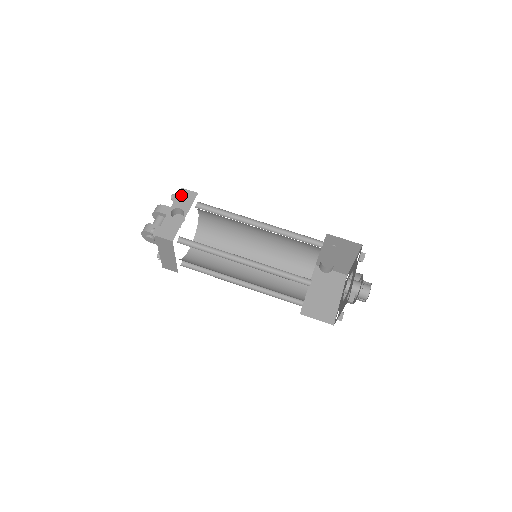
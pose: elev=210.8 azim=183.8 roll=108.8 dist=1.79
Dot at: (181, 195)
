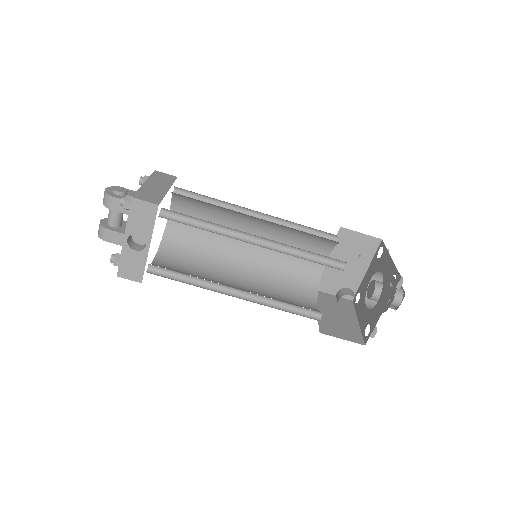
Dot at: (134, 211)
